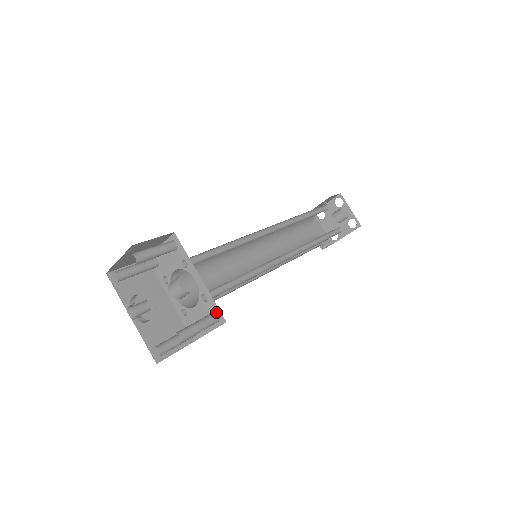
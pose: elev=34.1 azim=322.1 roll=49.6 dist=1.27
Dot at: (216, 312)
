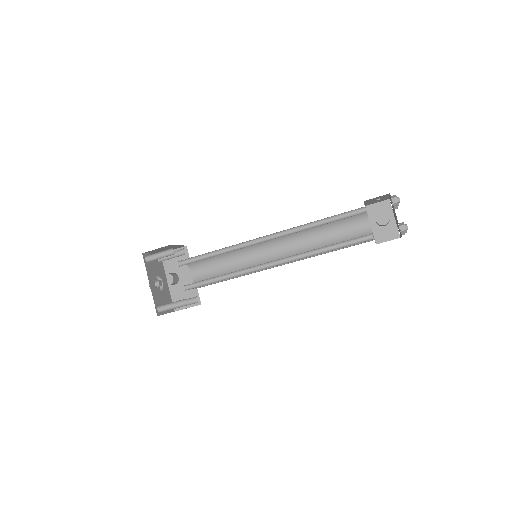
Dot at: (185, 300)
